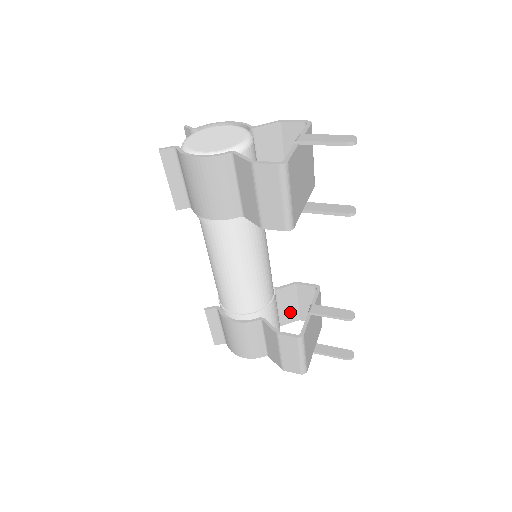
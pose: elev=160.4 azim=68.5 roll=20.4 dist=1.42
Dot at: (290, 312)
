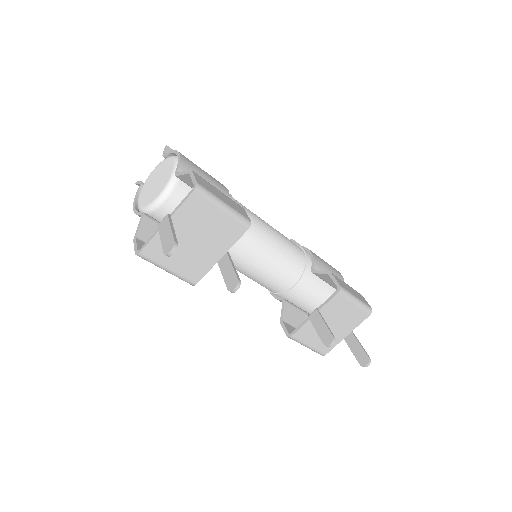
Dot at: occluded
